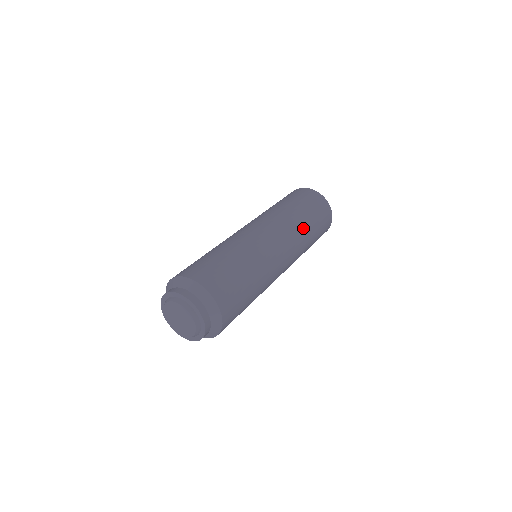
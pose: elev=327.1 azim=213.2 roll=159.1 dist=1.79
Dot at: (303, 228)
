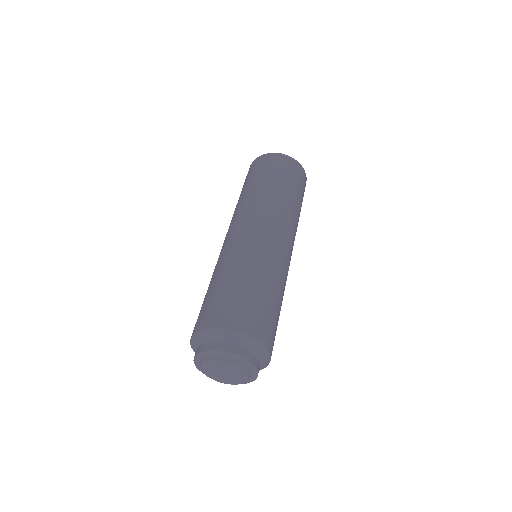
Dot at: (292, 207)
